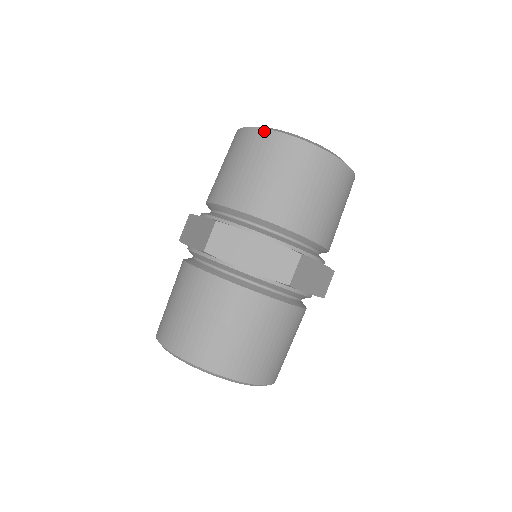
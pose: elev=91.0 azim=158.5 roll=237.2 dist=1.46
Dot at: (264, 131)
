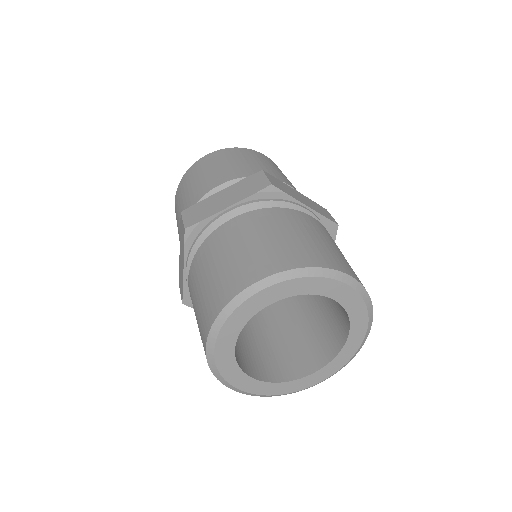
Dot at: (239, 148)
